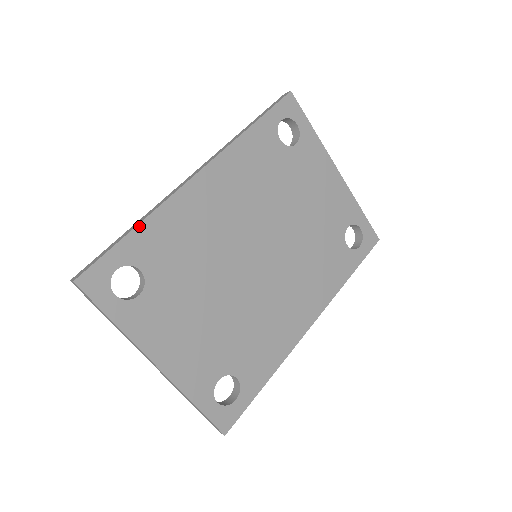
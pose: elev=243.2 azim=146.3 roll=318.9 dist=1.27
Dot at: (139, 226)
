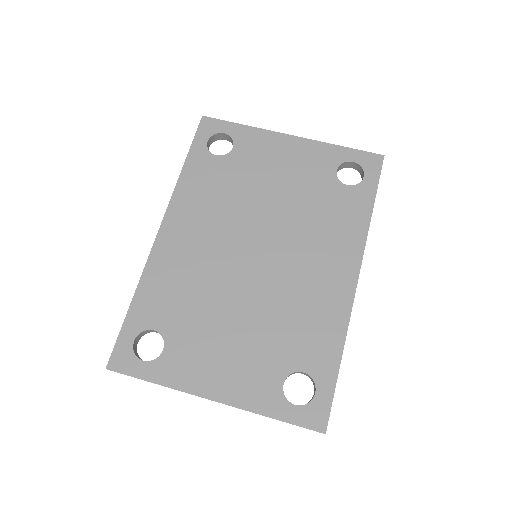
Dot at: (134, 298)
